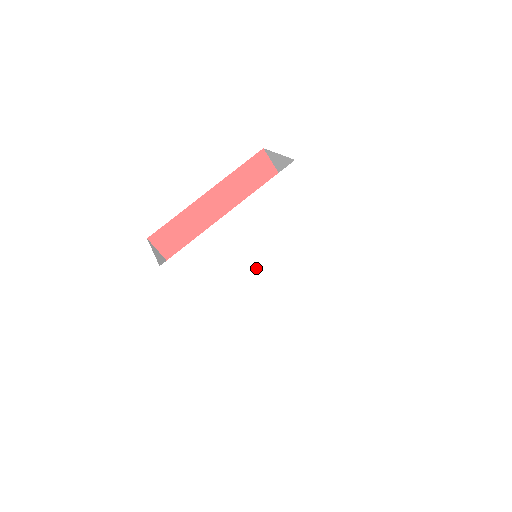
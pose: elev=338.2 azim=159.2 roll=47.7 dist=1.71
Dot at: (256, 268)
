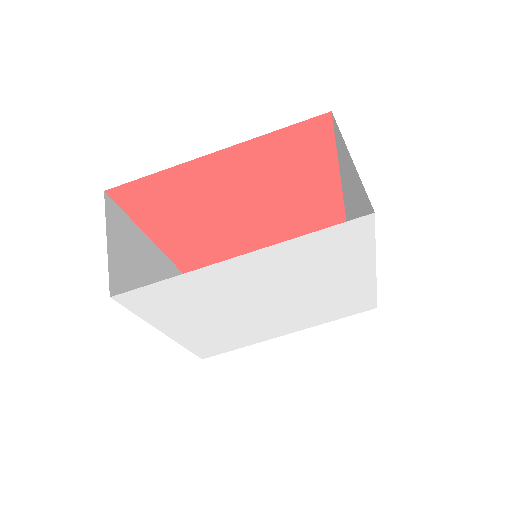
Dot at: (250, 301)
